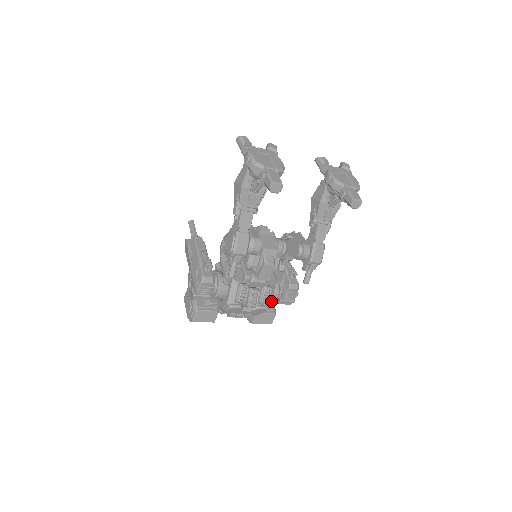
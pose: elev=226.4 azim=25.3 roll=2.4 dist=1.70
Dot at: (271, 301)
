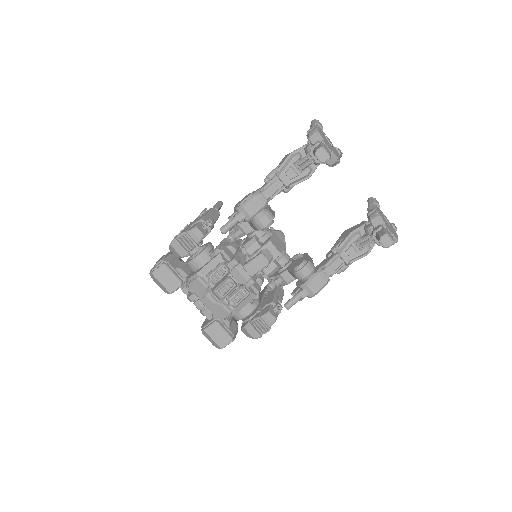
Dot at: (238, 316)
